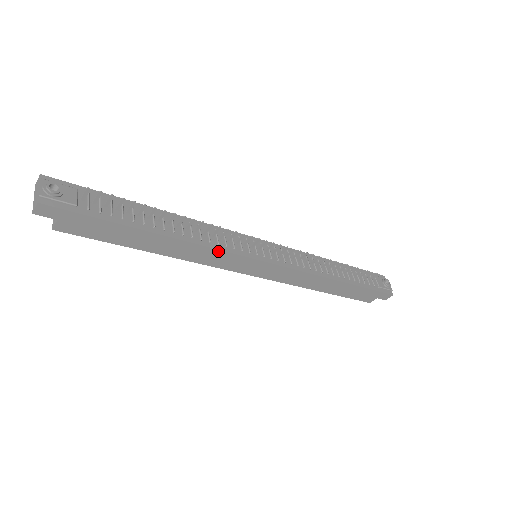
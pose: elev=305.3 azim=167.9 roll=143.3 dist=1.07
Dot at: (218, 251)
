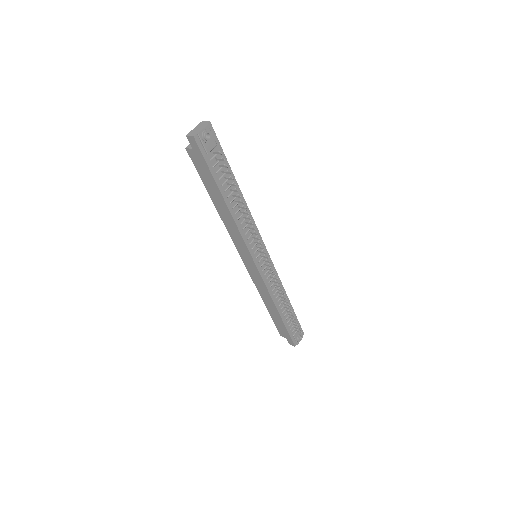
Dot at: (241, 237)
